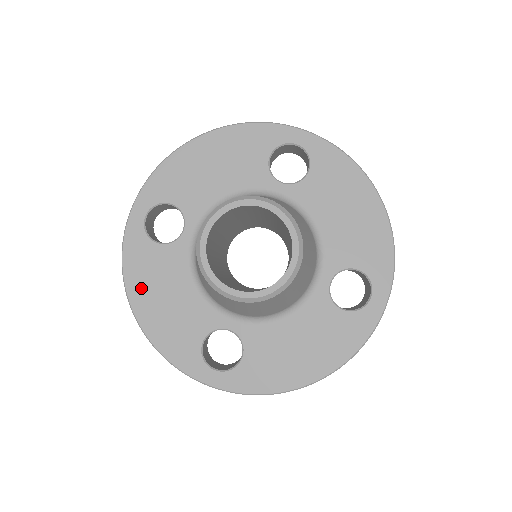
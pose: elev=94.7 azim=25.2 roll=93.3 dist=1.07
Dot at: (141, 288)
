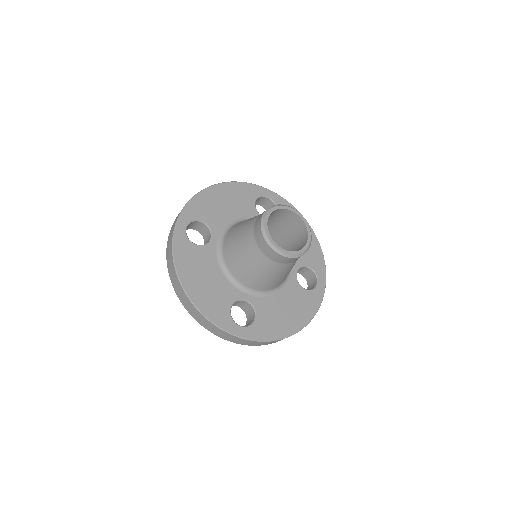
Dot at: (188, 272)
